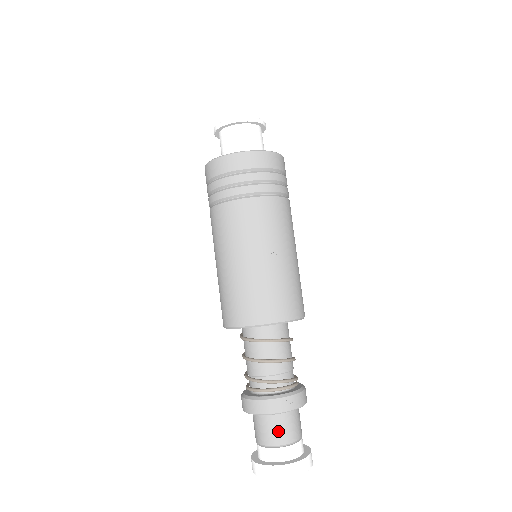
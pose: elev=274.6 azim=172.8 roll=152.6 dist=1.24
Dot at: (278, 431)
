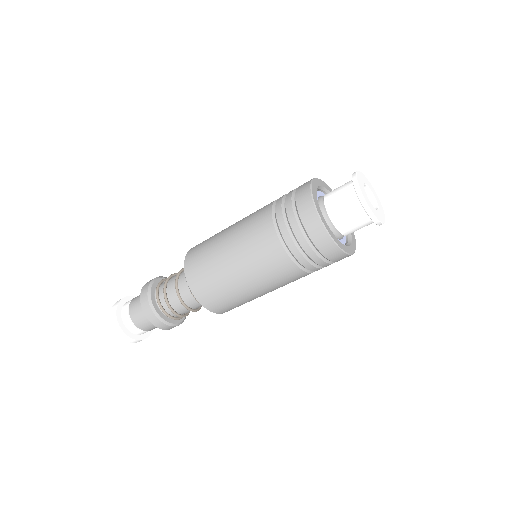
Dot at: occluded
